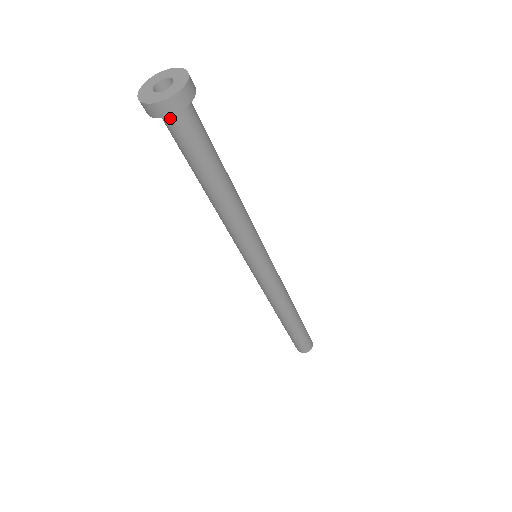
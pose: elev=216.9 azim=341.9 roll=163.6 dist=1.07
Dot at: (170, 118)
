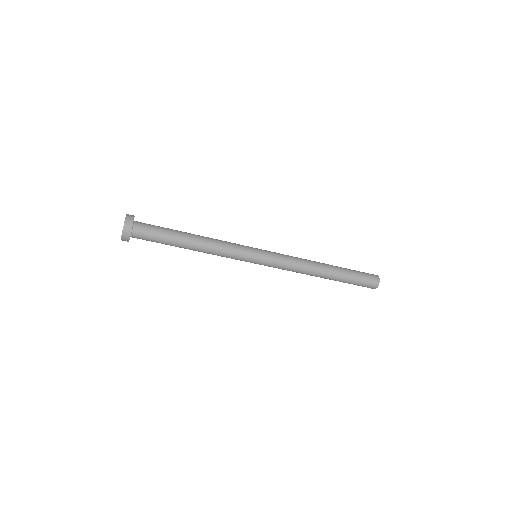
Dot at: occluded
